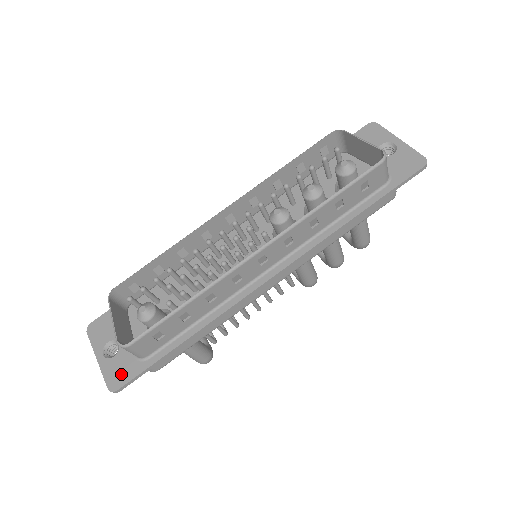
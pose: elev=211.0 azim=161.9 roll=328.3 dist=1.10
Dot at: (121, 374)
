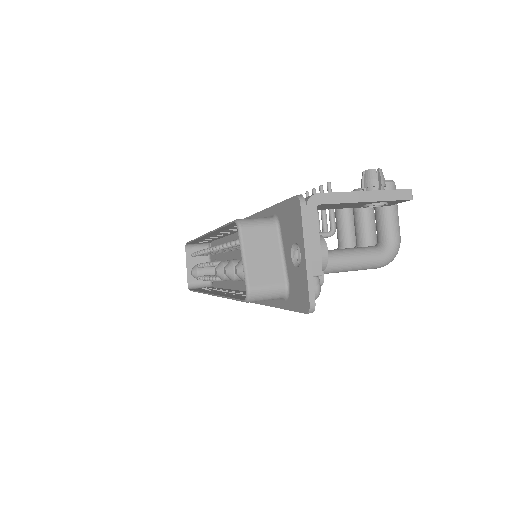
Dot at: occluded
